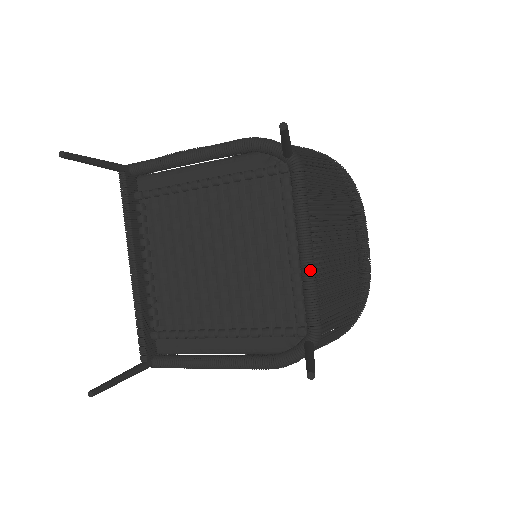
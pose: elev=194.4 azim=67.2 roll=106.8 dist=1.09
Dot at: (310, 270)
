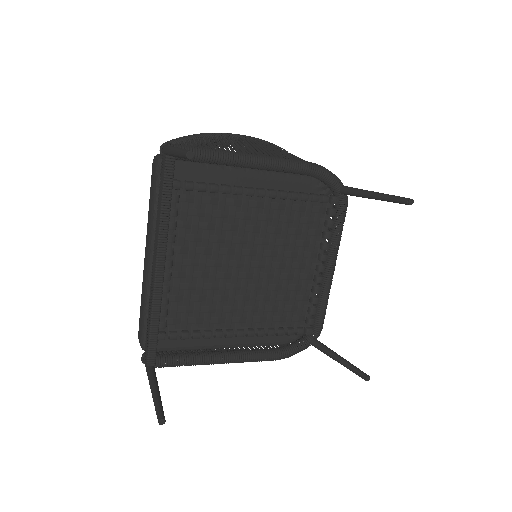
Dot at: (330, 285)
